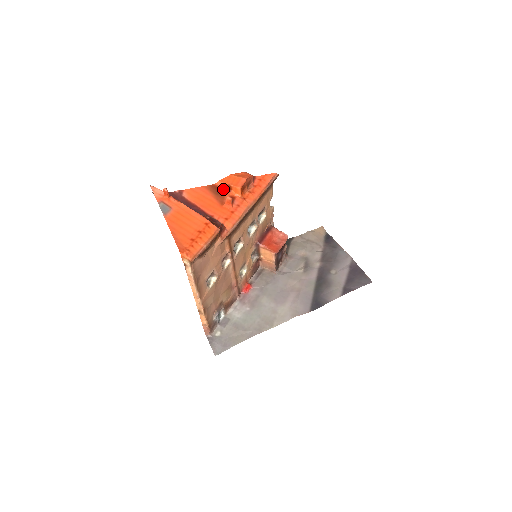
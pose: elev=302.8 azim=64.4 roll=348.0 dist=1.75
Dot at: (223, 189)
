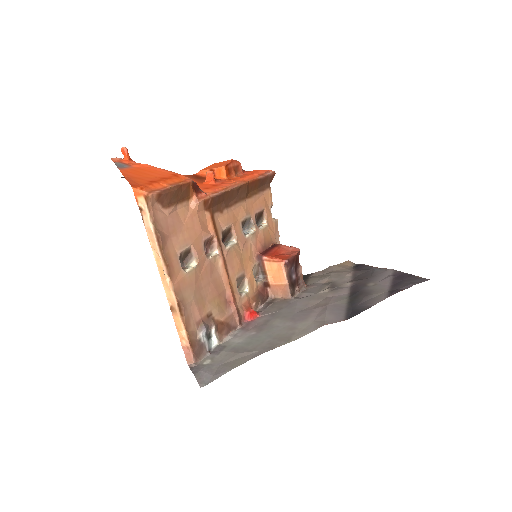
Dot at: (205, 176)
